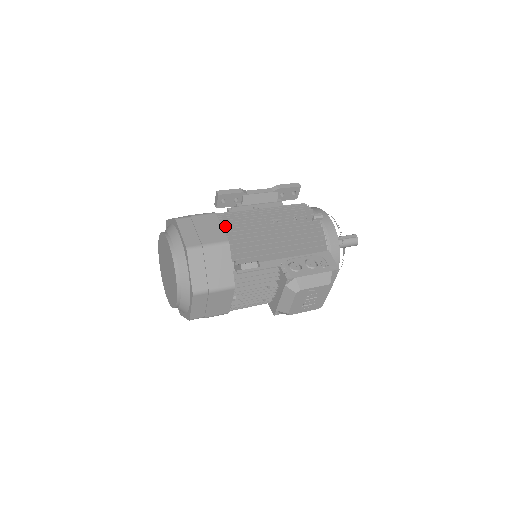
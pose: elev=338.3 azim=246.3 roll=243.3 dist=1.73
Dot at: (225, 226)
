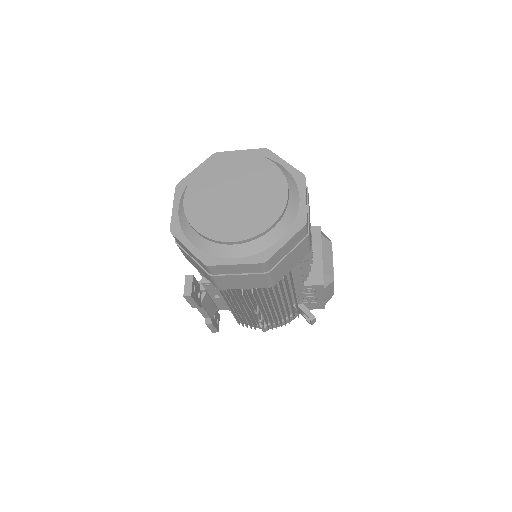
Dot at: occluded
